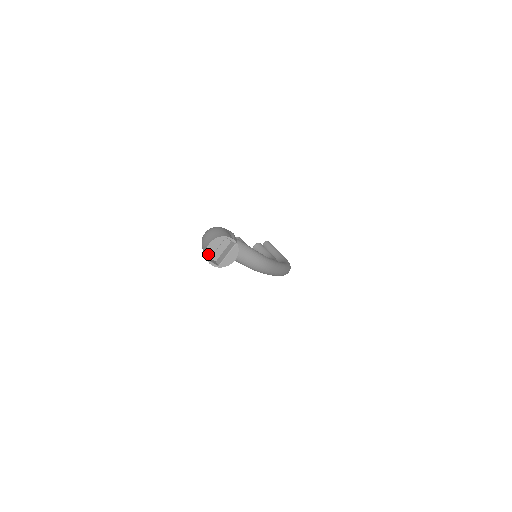
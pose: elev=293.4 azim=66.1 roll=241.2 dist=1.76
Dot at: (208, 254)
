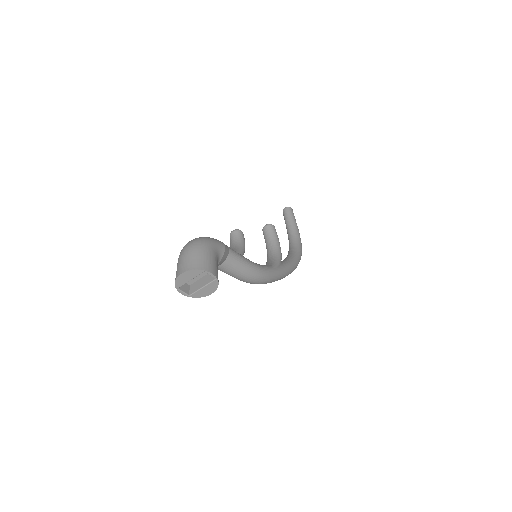
Dot at: (178, 283)
